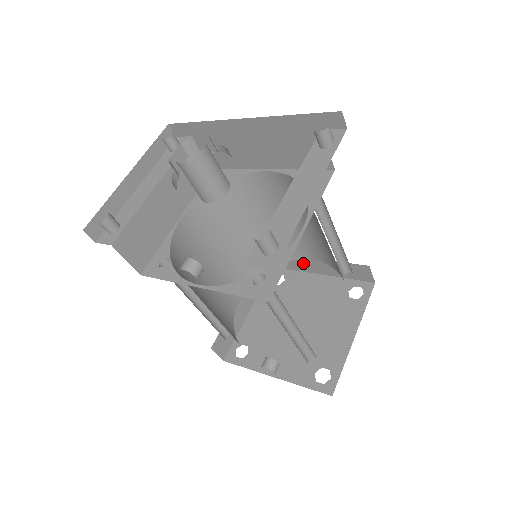
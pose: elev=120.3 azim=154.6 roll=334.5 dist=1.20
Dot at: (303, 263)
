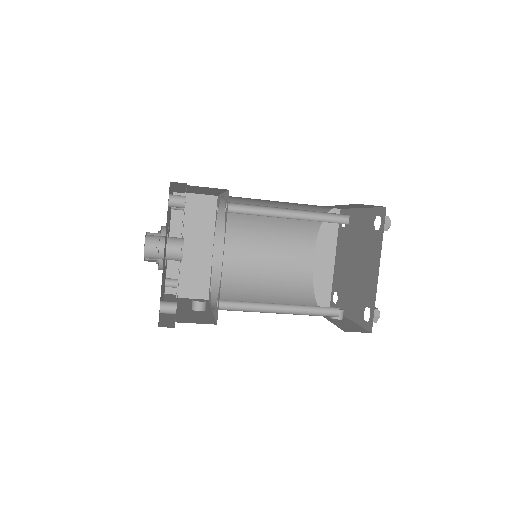
Dot at: occluded
